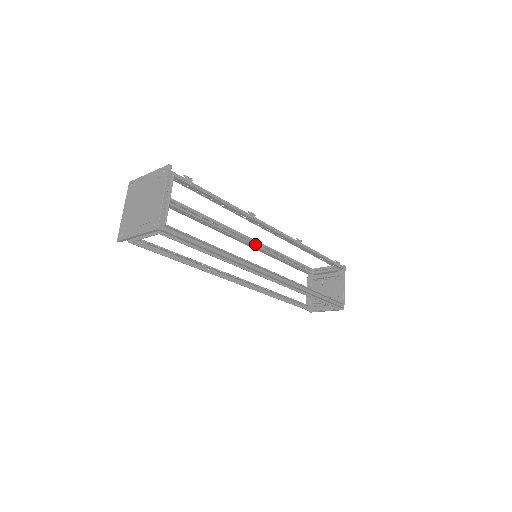
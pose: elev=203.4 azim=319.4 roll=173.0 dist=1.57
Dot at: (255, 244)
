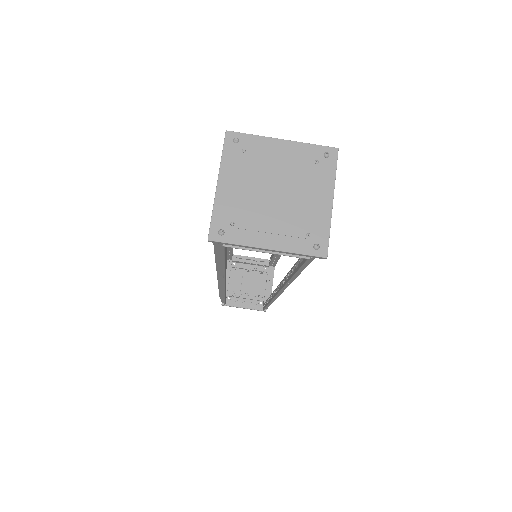
Dot at: occluded
